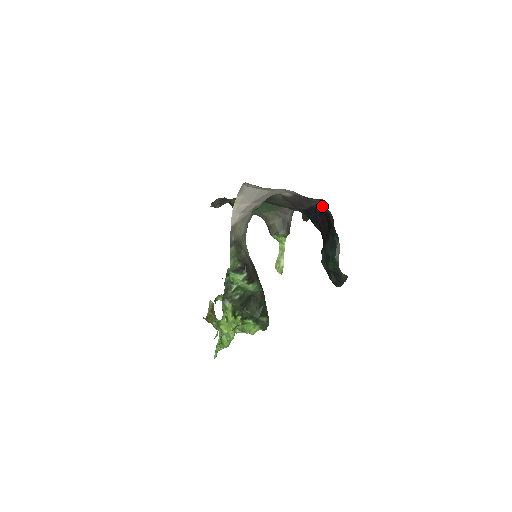
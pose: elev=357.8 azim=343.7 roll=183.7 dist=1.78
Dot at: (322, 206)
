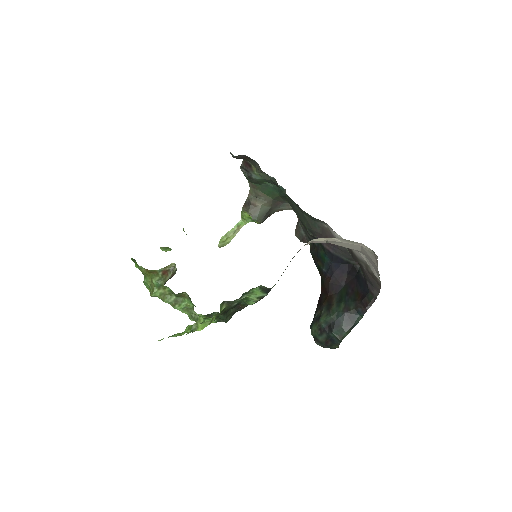
Dot at: (375, 290)
